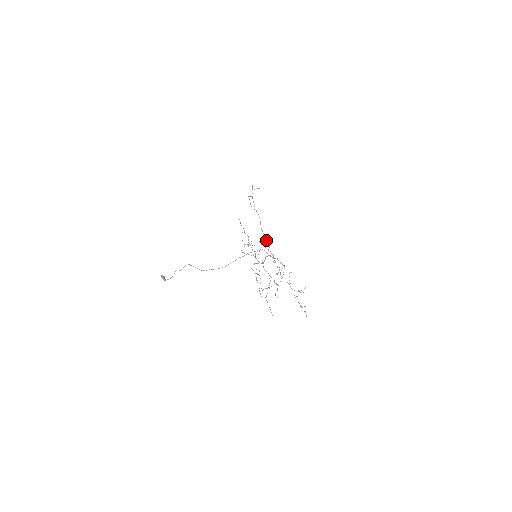
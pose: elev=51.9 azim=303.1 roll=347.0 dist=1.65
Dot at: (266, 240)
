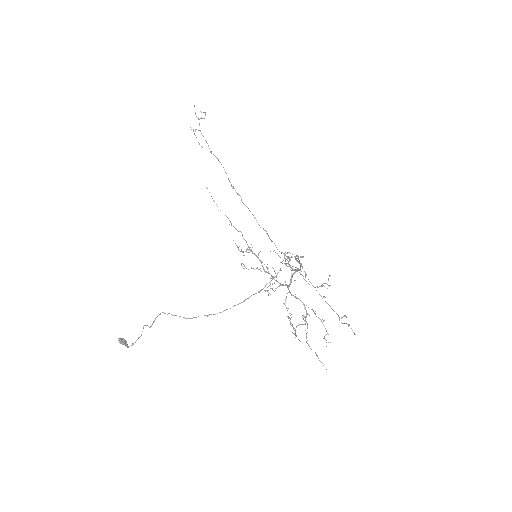
Dot at: (245, 205)
